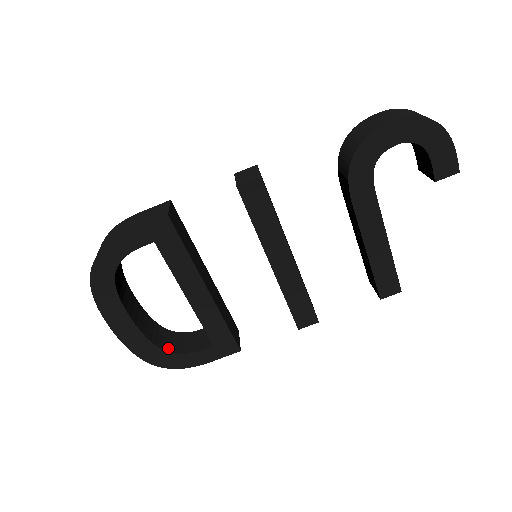
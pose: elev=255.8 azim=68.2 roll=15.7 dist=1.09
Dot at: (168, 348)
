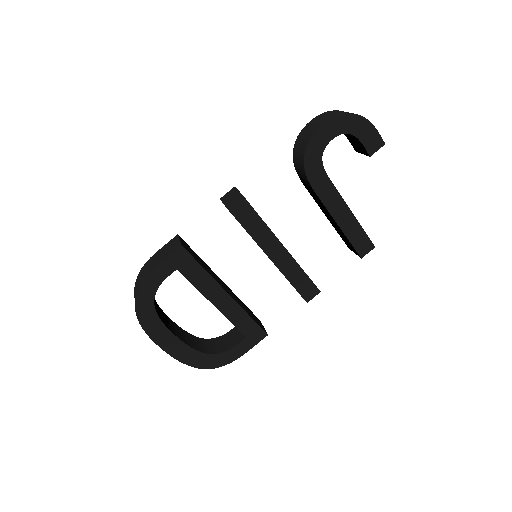
Dot at: (211, 351)
